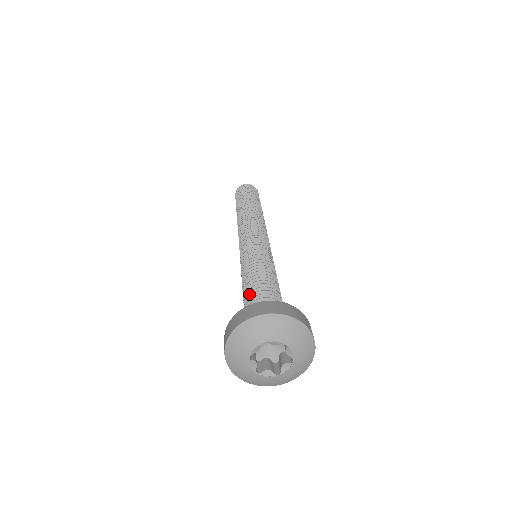
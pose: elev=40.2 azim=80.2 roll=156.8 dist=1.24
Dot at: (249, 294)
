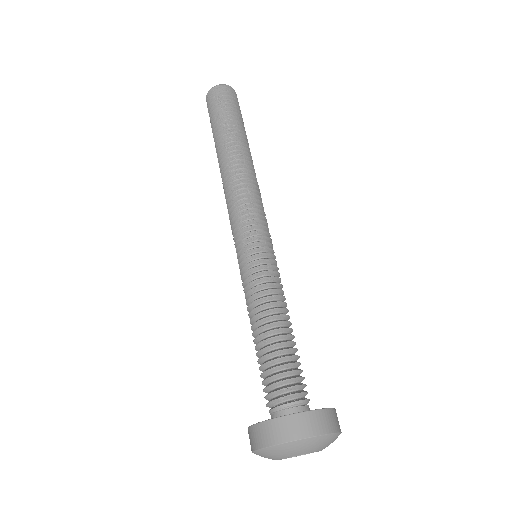
Dot at: (259, 361)
